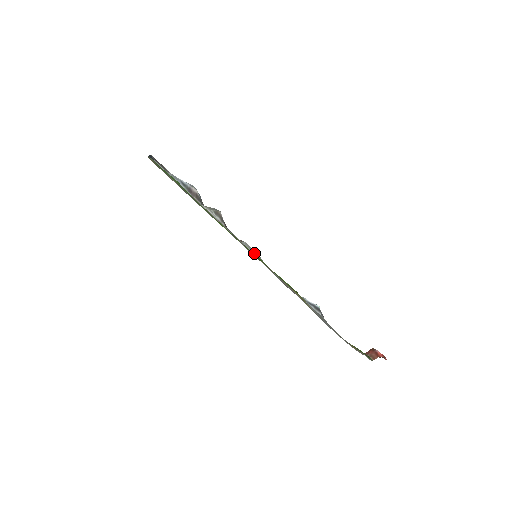
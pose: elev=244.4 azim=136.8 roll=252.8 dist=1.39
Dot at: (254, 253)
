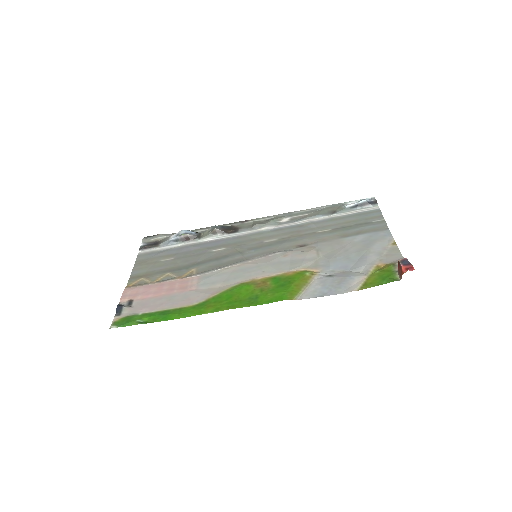
Dot at: (267, 228)
